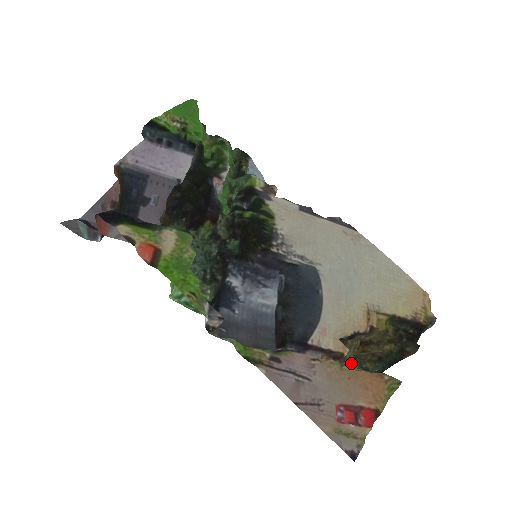
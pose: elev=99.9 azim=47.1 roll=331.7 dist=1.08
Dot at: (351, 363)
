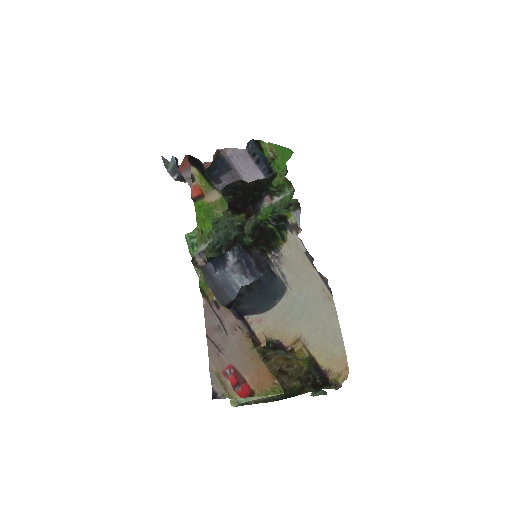
Dot at: occluded
